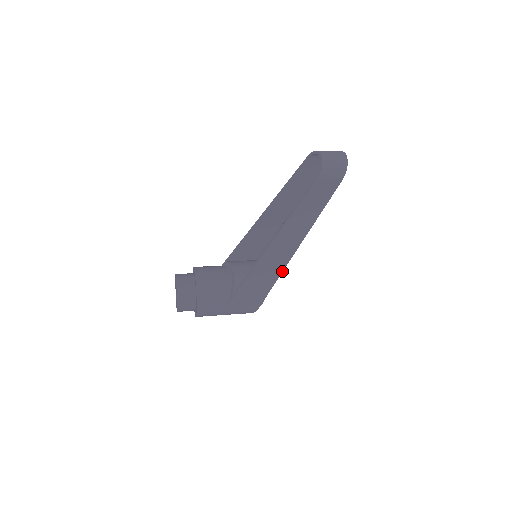
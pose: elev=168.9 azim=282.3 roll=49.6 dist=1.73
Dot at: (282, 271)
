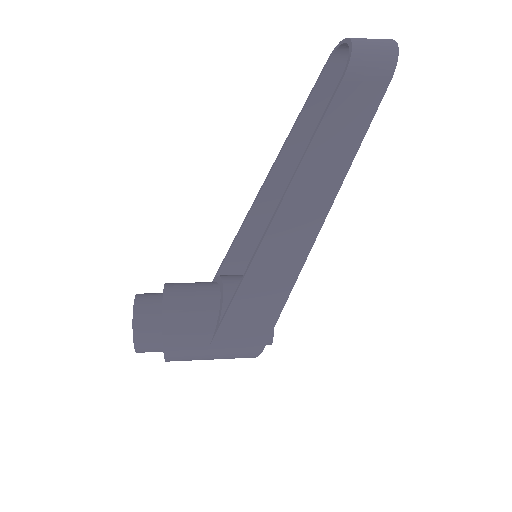
Dot at: (297, 276)
